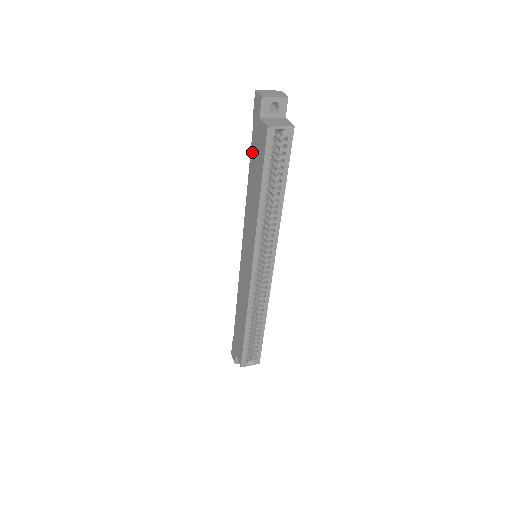
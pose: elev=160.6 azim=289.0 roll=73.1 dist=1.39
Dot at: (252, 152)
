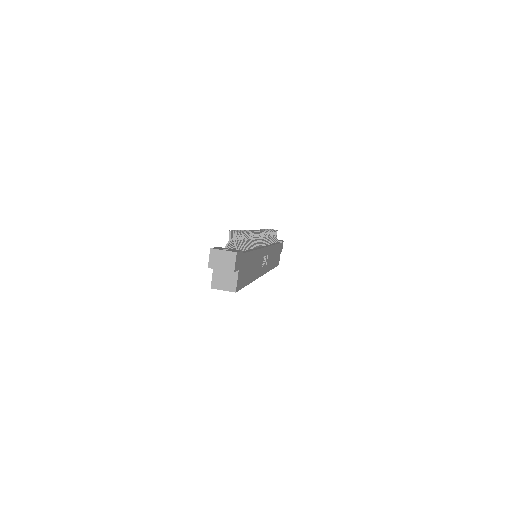
Dot at: occluded
